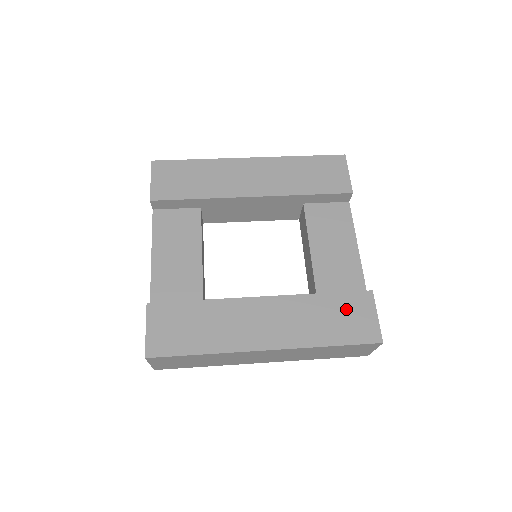
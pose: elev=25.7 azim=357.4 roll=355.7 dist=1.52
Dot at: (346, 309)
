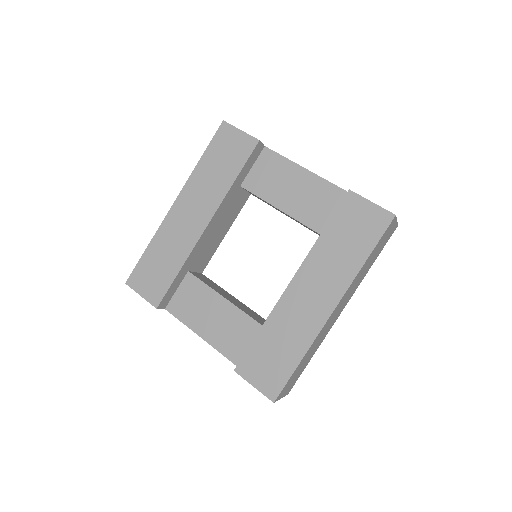
Dot at: (348, 223)
